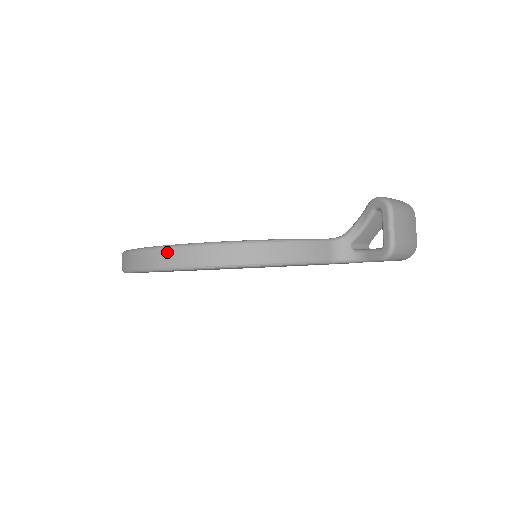
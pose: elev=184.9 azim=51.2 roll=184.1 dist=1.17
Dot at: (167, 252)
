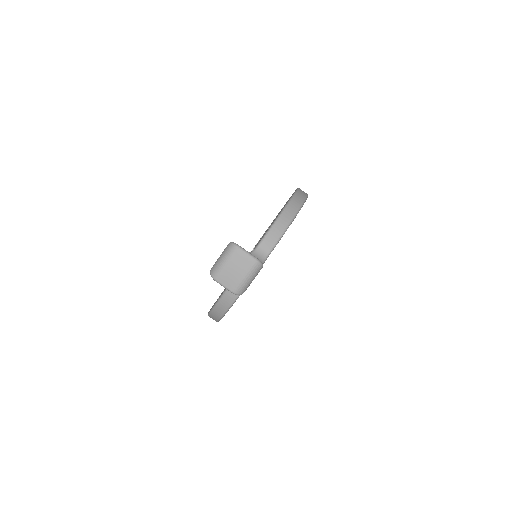
Dot at: occluded
